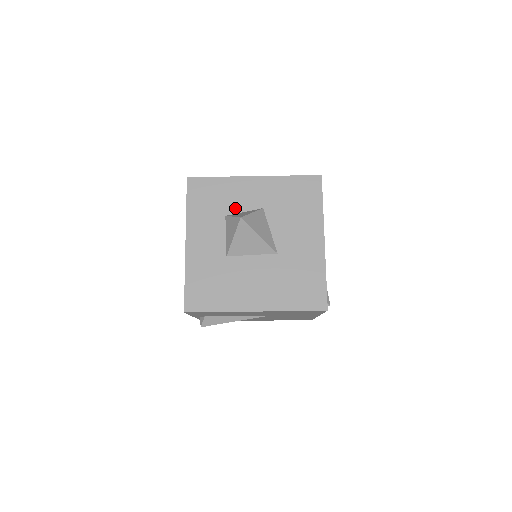
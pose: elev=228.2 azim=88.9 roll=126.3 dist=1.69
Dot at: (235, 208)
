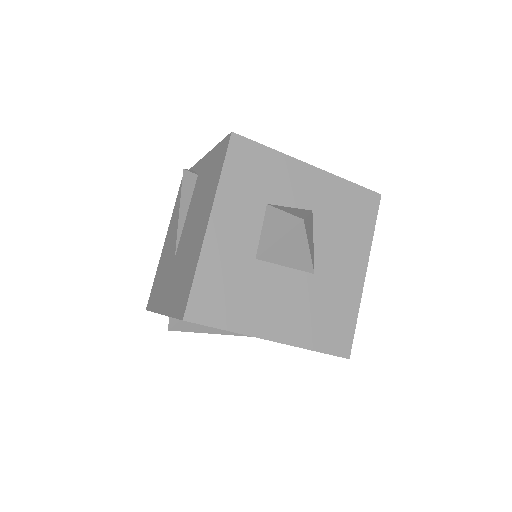
Dot at: (281, 198)
